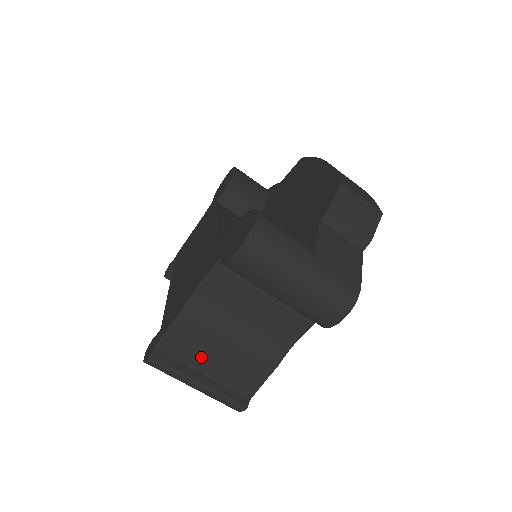
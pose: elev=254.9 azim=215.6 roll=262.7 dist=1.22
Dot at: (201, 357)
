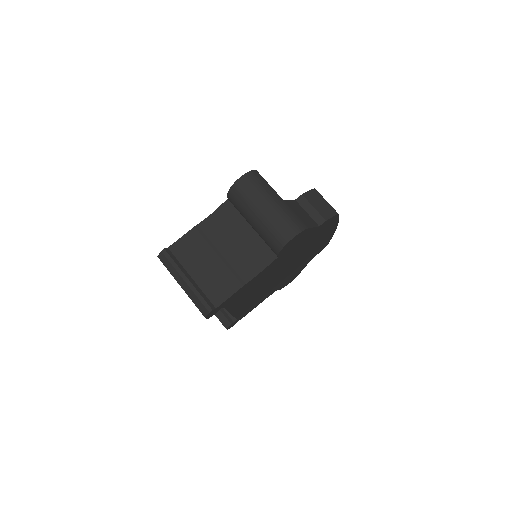
Dot at: (195, 263)
